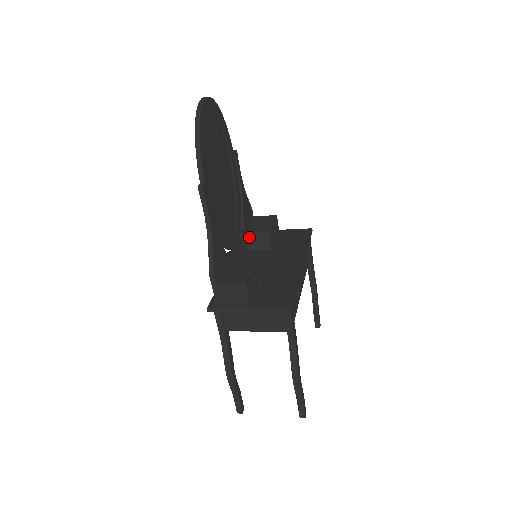
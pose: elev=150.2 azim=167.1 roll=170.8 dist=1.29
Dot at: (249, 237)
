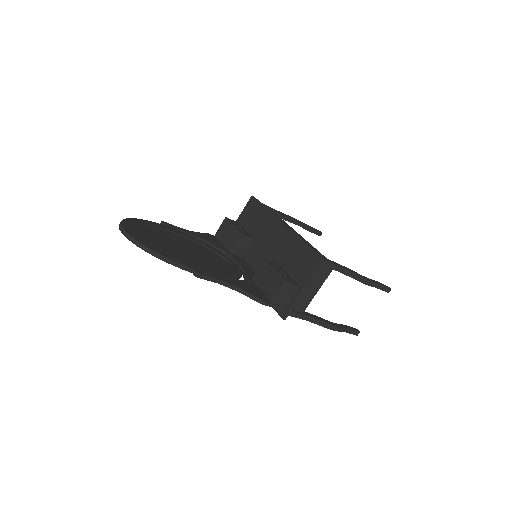
Dot at: (234, 251)
